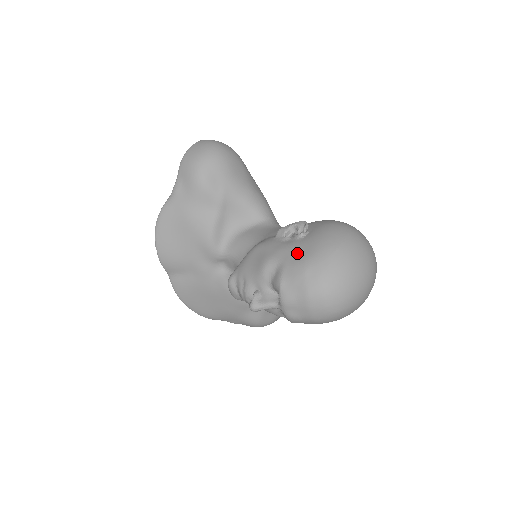
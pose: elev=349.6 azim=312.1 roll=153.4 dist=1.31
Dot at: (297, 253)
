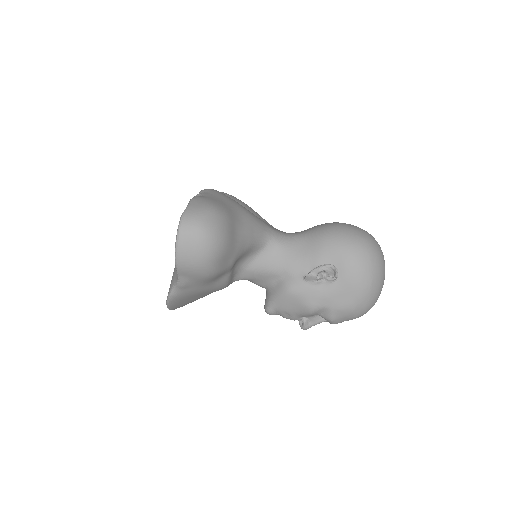
Dot at: (340, 299)
